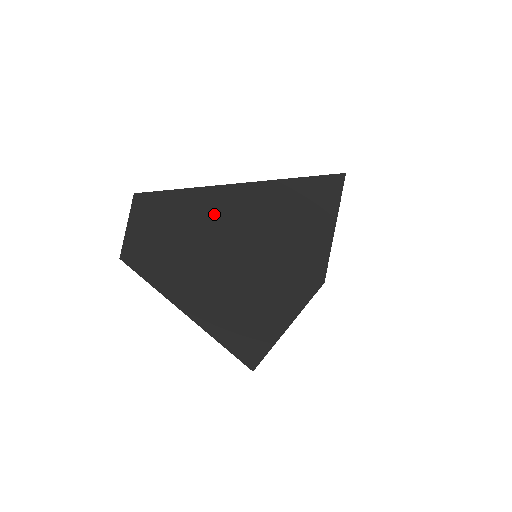
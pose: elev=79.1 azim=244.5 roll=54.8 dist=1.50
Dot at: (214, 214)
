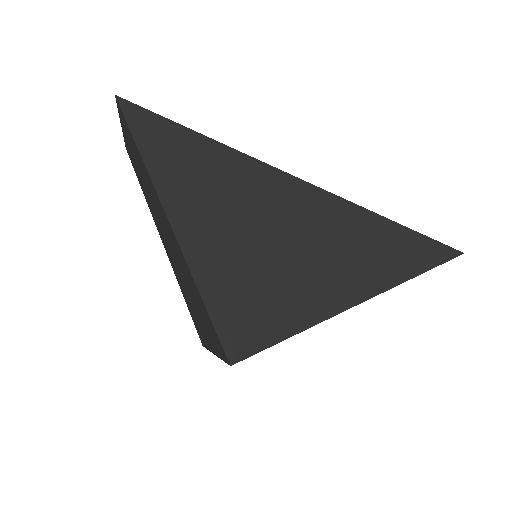
Dot at: (187, 184)
